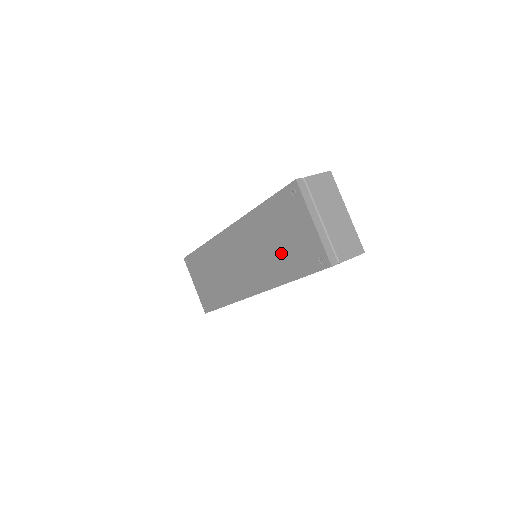
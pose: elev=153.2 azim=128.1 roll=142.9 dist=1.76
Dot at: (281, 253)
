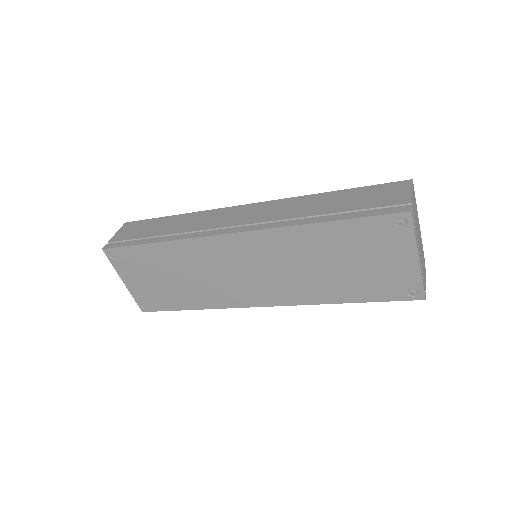
Dot at: (341, 276)
